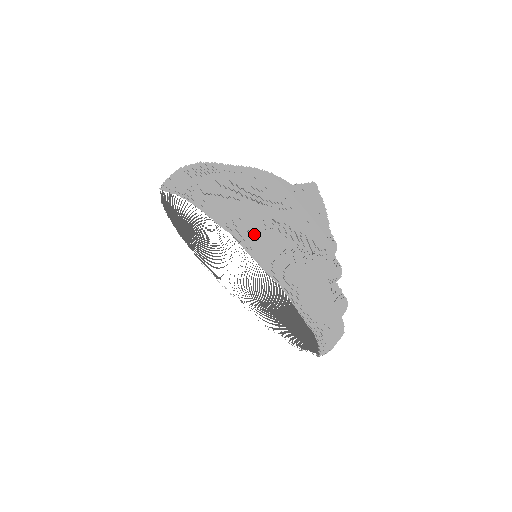
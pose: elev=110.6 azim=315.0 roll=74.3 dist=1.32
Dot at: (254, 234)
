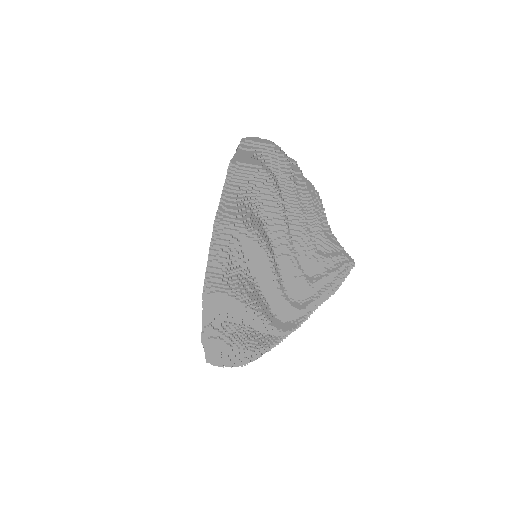
Dot at: (254, 147)
